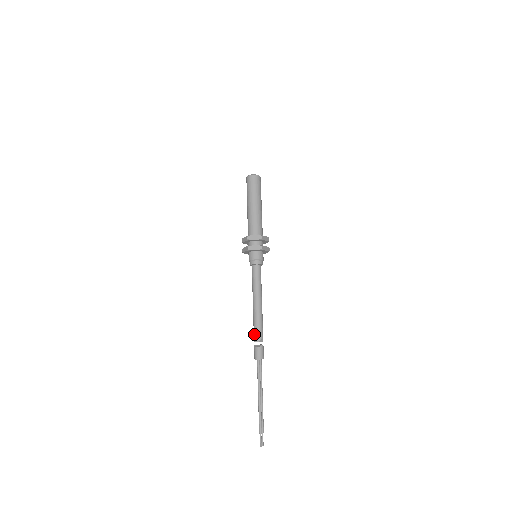
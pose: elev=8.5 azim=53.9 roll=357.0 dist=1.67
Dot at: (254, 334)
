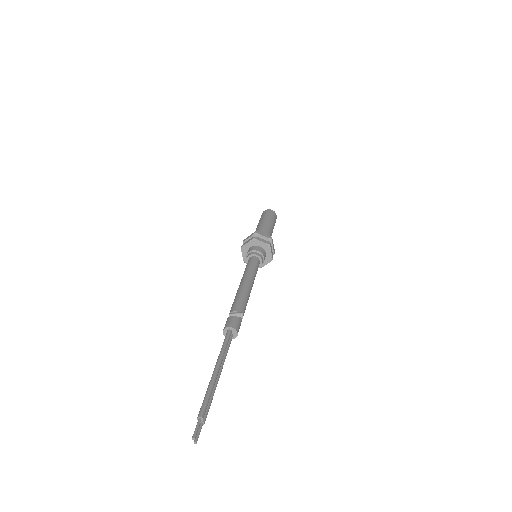
Dot at: (233, 305)
